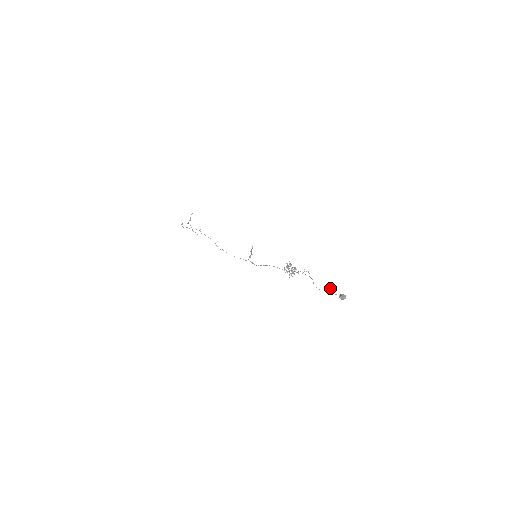
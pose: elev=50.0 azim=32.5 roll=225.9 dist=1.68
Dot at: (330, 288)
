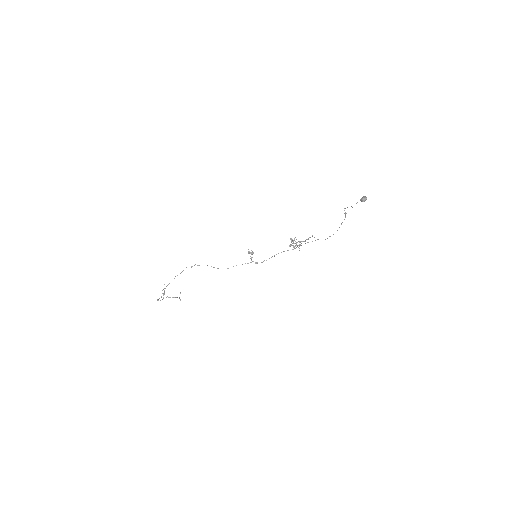
Dot at: occluded
